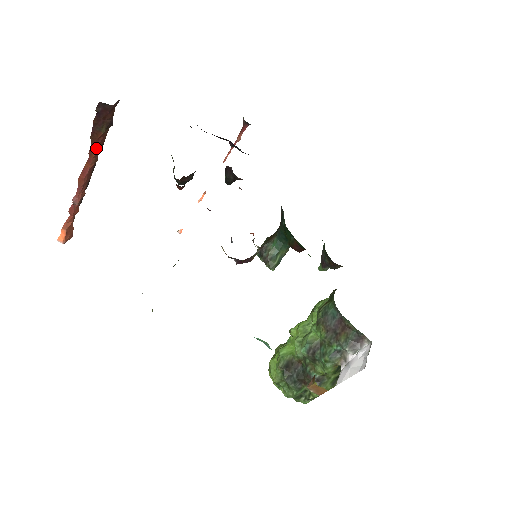
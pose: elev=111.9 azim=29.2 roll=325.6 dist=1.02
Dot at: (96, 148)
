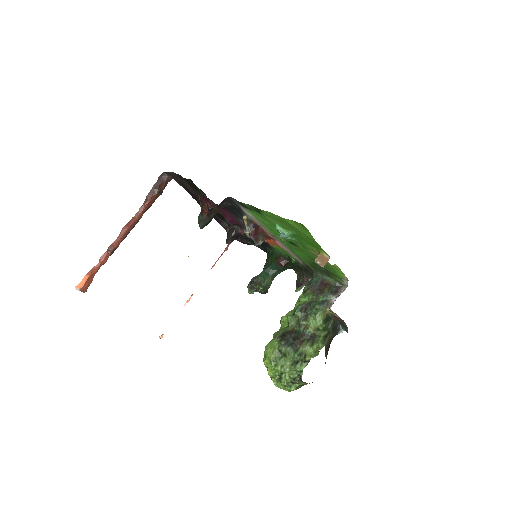
Dot at: (147, 205)
